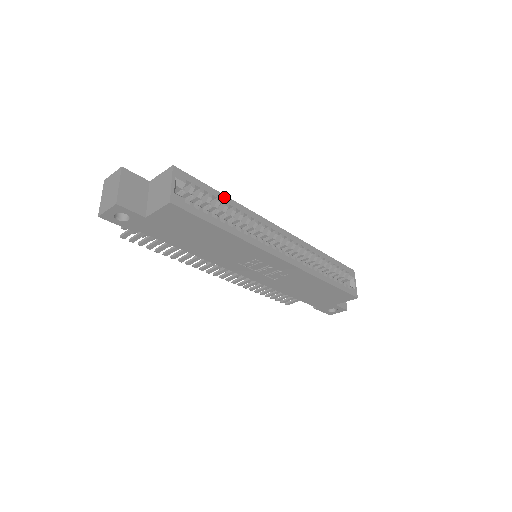
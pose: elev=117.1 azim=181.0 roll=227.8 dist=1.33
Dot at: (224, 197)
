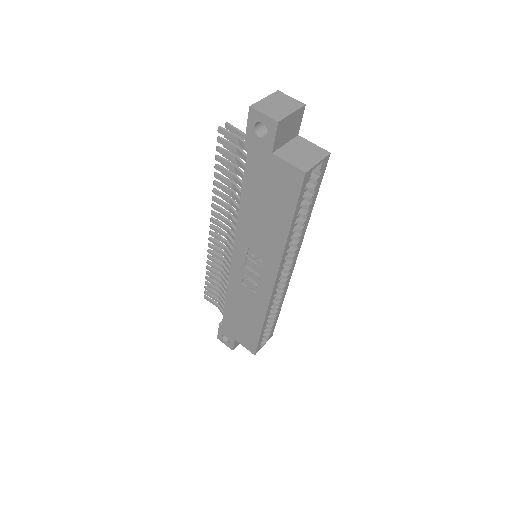
Dot at: (312, 208)
